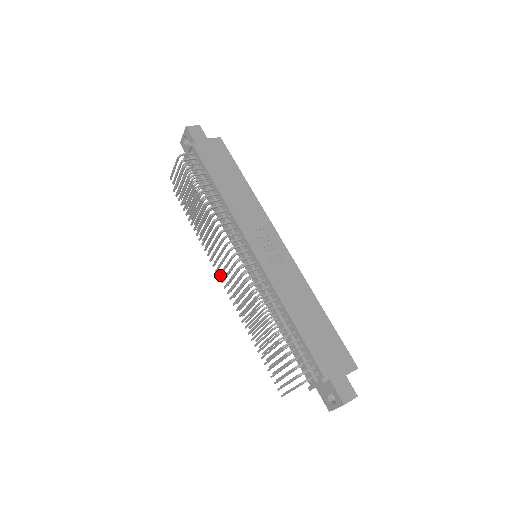
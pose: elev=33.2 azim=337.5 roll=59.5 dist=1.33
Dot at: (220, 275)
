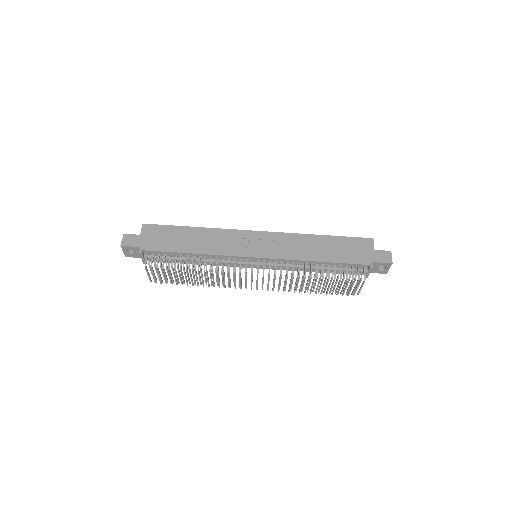
Dot at: (246, 287)
